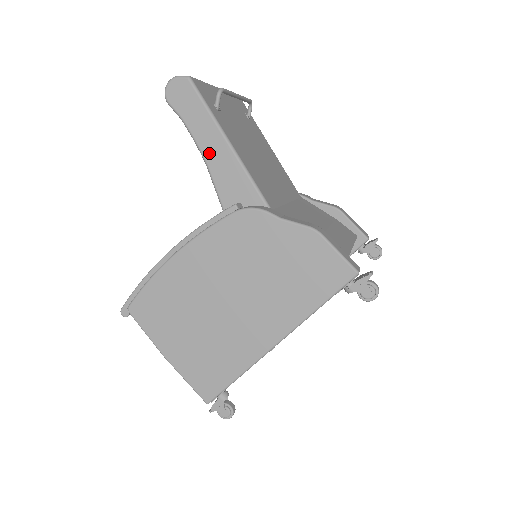
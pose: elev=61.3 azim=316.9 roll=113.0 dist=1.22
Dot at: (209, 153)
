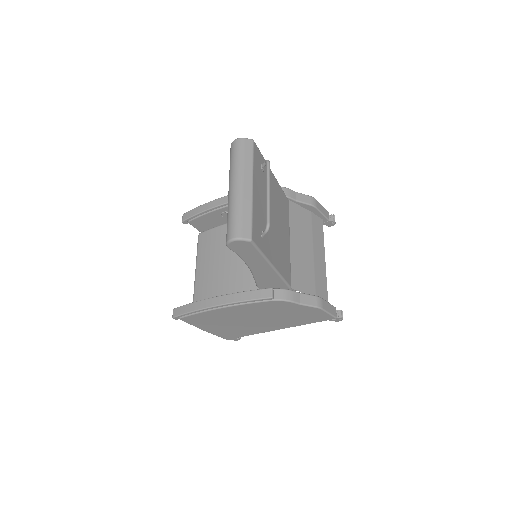
Dot at: (255, 269)
